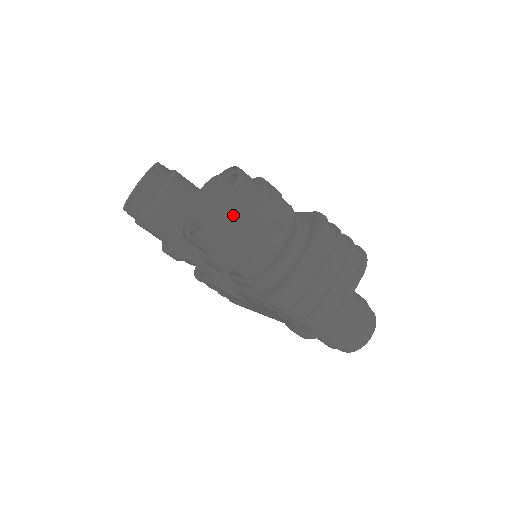
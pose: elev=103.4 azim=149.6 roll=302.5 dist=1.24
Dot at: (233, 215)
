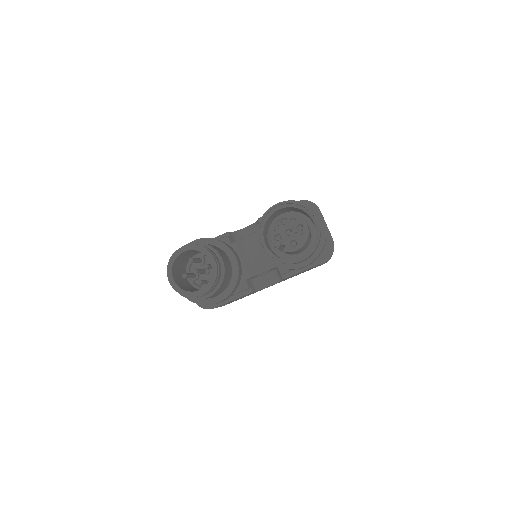
Dot at: occluded
